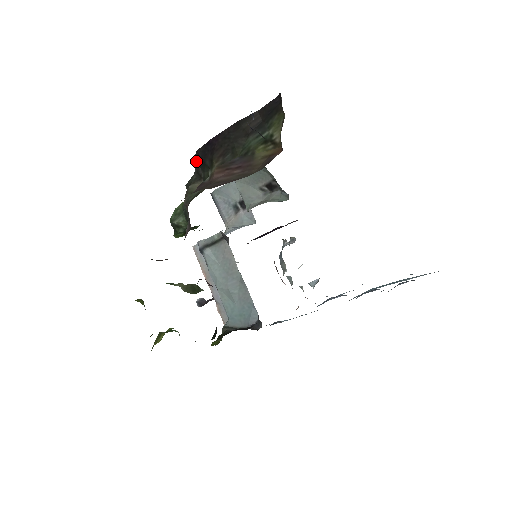
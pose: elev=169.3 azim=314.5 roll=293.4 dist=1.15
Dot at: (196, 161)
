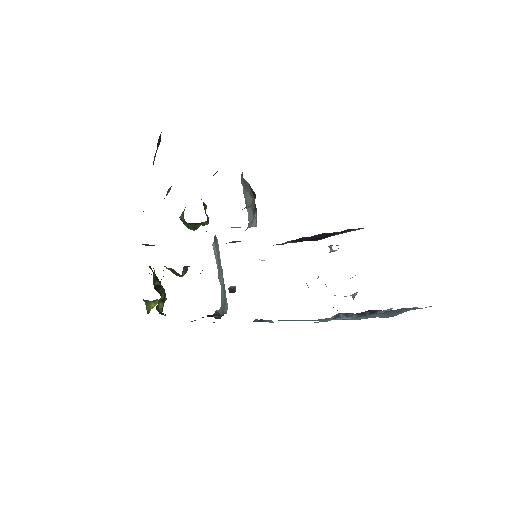
Dot at: occluded
